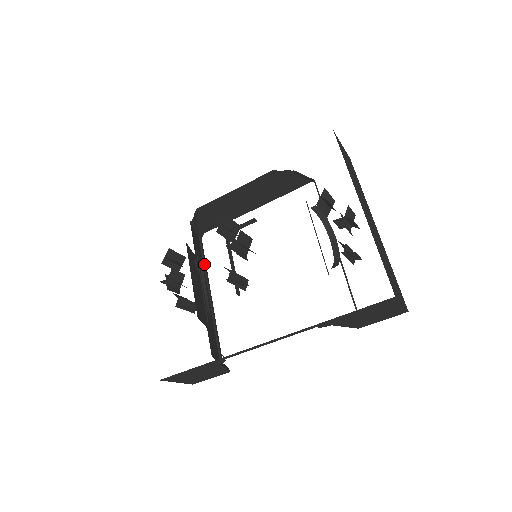
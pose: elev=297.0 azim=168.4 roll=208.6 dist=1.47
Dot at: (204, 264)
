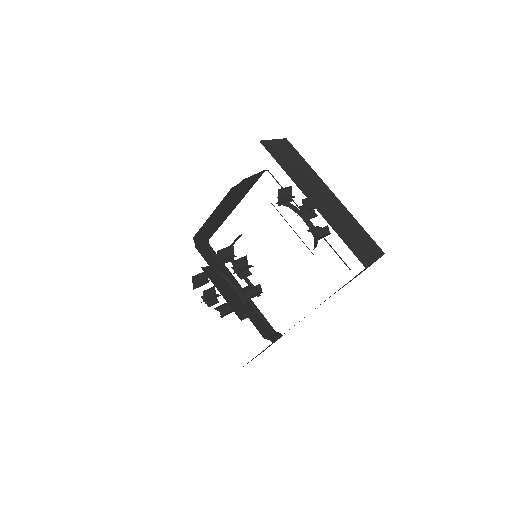
Dot at: (223, 266)
